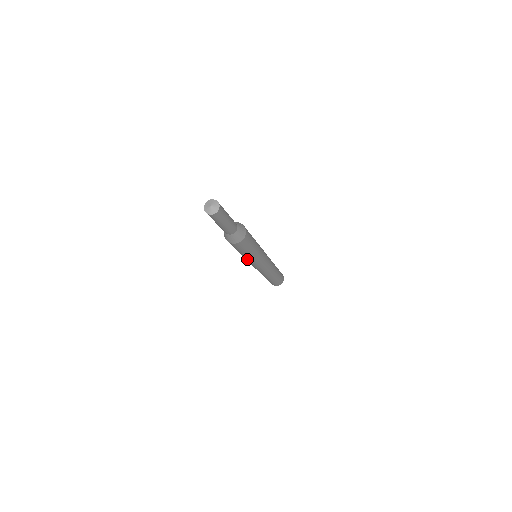
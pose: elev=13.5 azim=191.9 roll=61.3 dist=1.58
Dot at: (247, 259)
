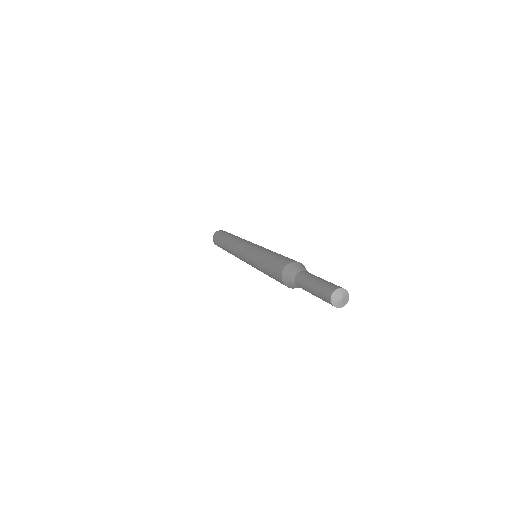
Dot at: occluded
